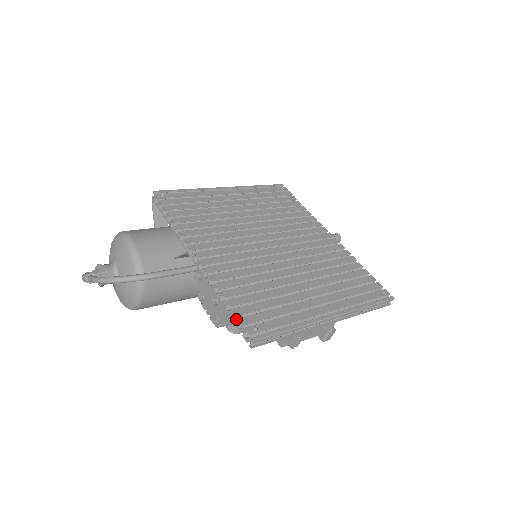
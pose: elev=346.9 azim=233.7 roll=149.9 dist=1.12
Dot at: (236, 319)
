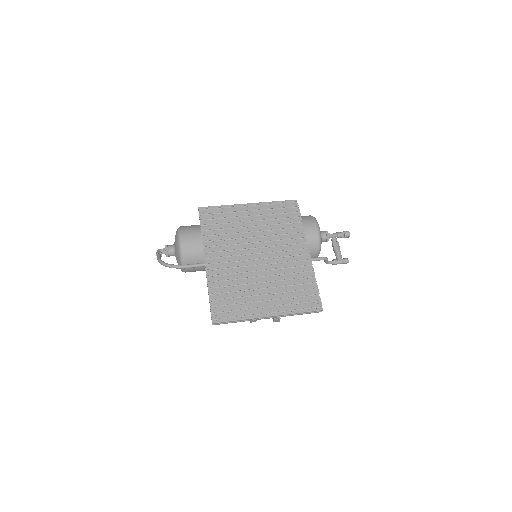
Dot at: (210, 307)
